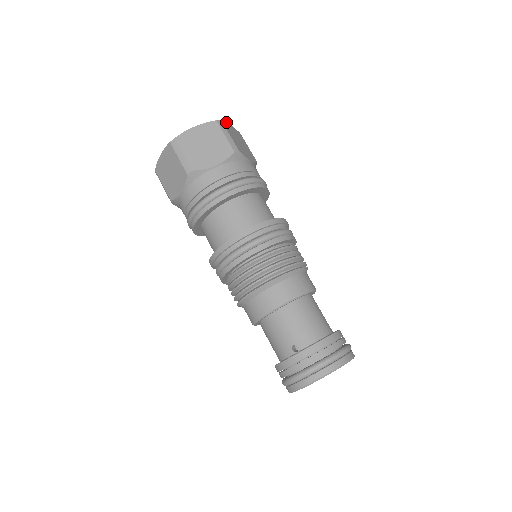
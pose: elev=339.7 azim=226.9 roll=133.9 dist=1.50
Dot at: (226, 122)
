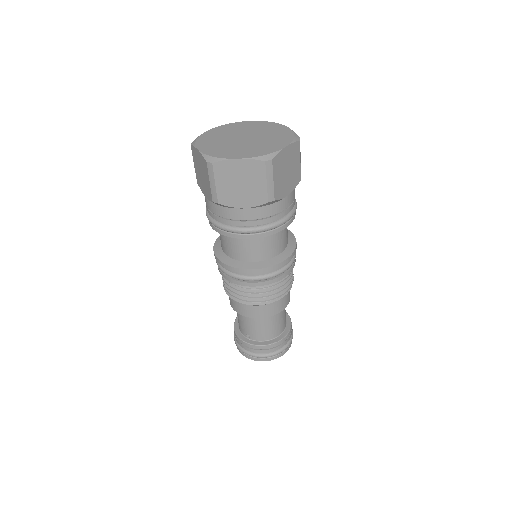
Dot at: (281, 150)
